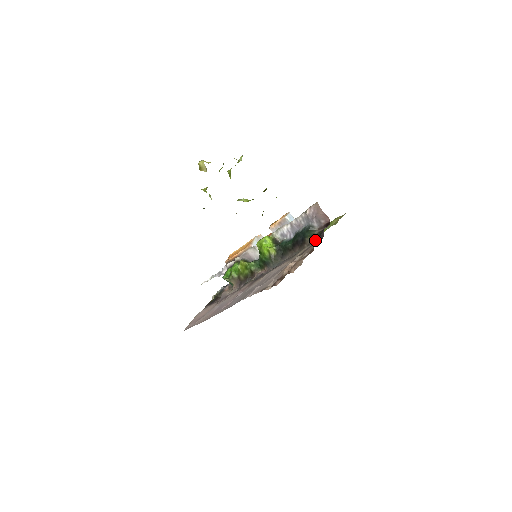
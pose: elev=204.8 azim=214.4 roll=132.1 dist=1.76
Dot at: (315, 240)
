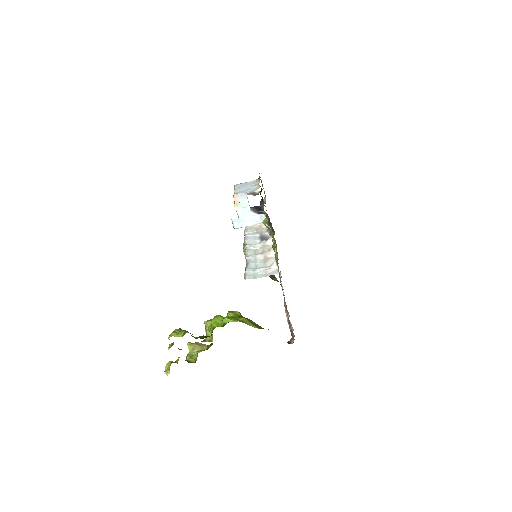
Dot at: occluded
